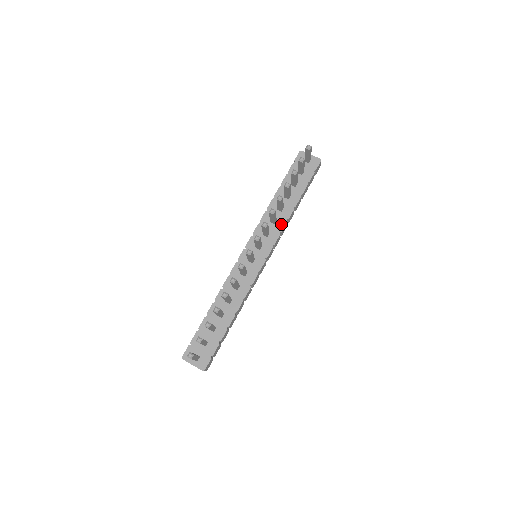
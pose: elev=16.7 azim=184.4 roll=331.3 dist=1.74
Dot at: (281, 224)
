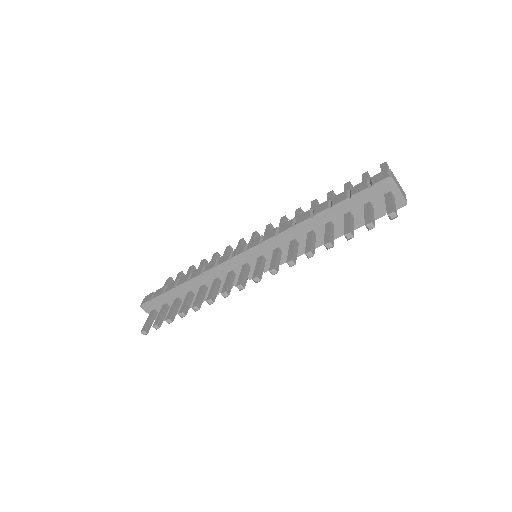
Dot at: (301, 250)
